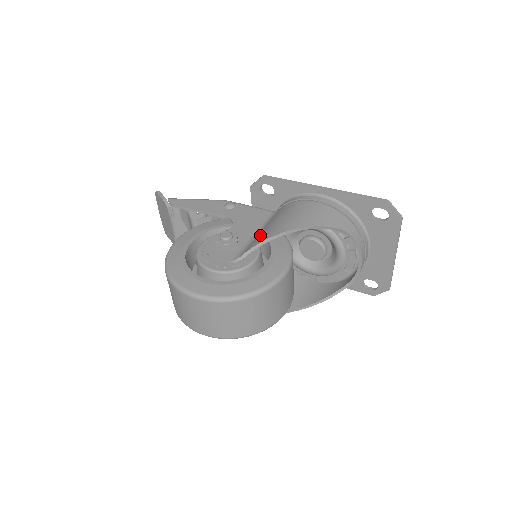
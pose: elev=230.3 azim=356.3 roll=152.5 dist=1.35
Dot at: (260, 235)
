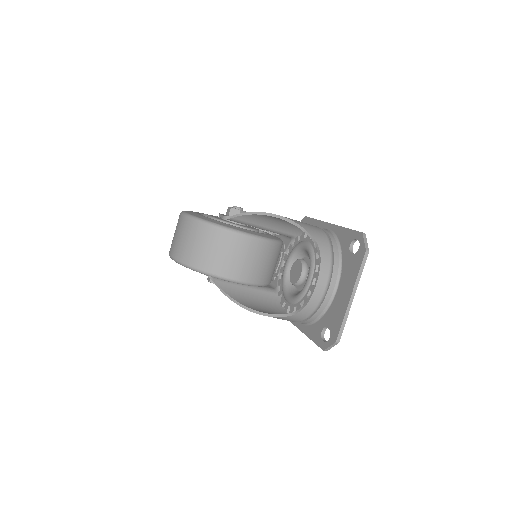
Dot at: (259, 219)
